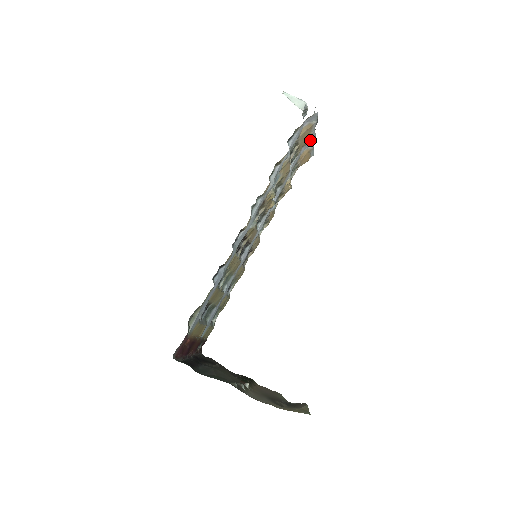
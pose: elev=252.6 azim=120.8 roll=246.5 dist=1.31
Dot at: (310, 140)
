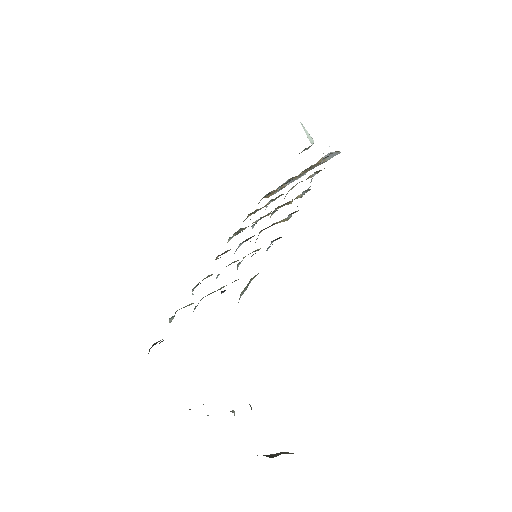
Dot at: (299, 176)
